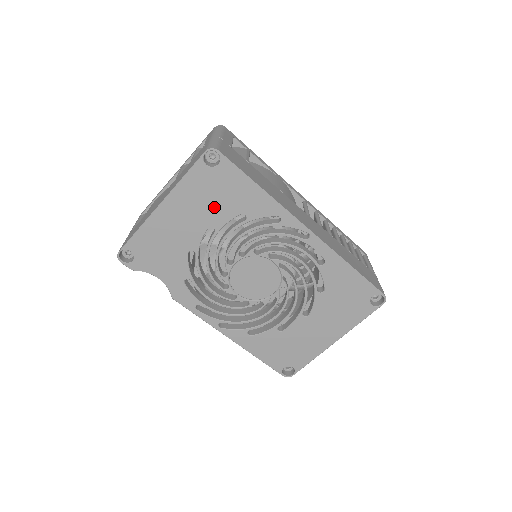
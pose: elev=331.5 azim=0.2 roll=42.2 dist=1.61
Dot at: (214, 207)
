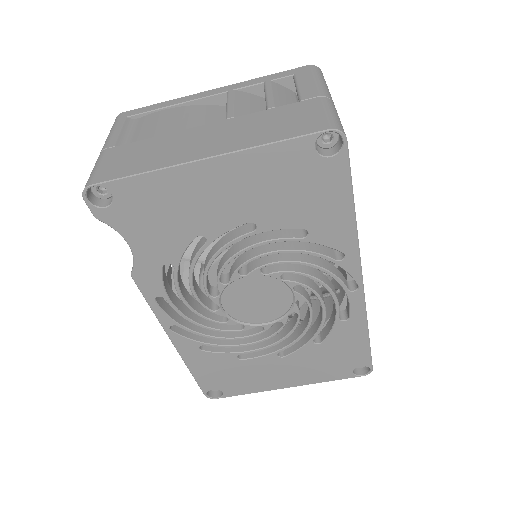
Dot at: (279, 203)
